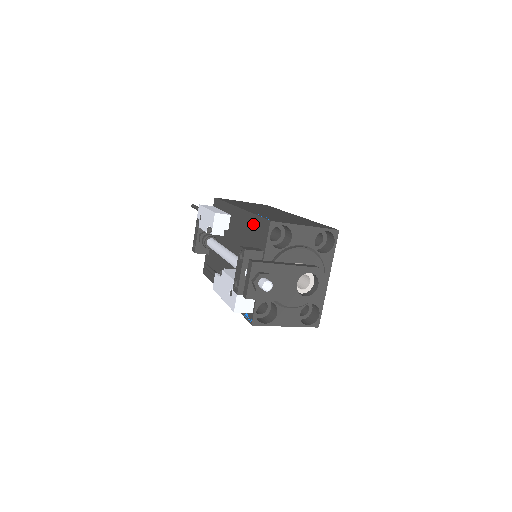
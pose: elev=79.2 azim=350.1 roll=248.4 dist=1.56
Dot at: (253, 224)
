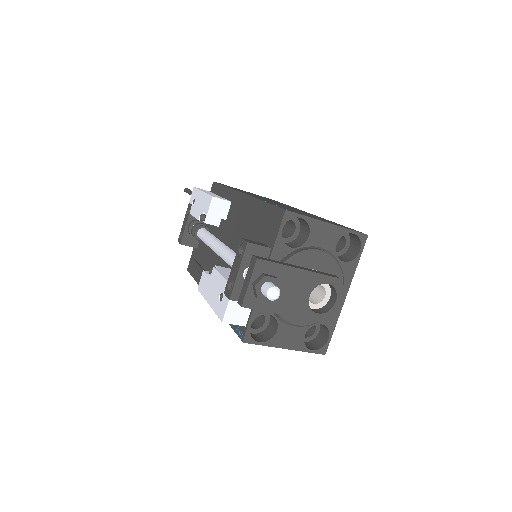
Dot at: (260, 213)
